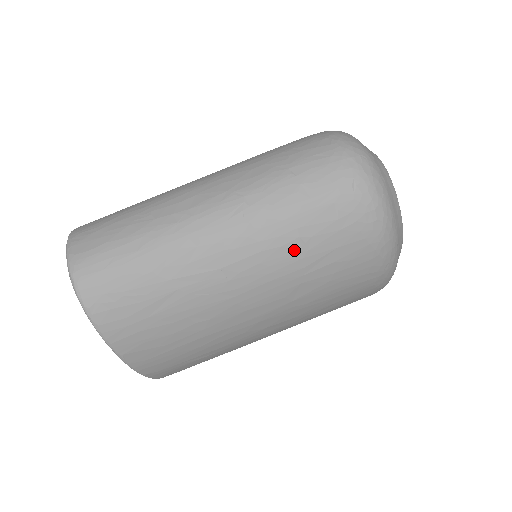
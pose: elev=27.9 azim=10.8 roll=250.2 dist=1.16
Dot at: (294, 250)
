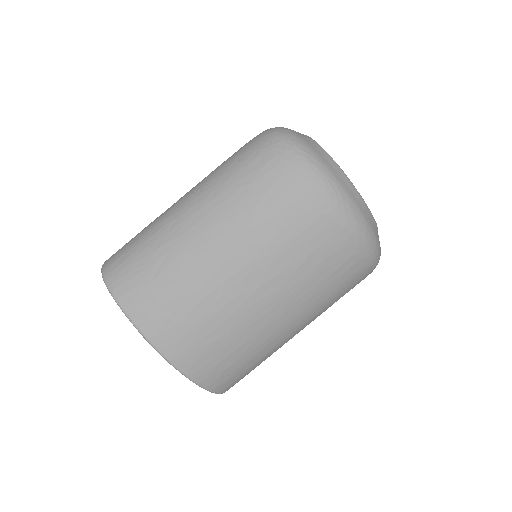
Dot at: (241, 197)
